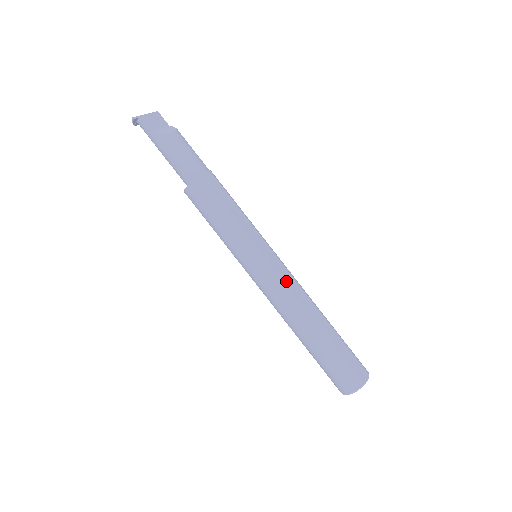
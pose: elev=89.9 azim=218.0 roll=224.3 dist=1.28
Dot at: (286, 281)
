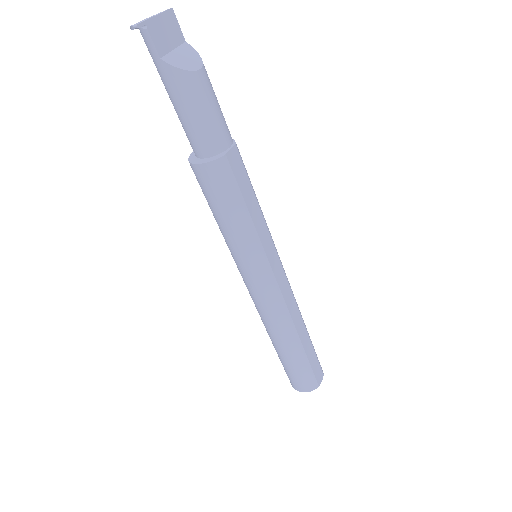
Dot at: (284, 295)
